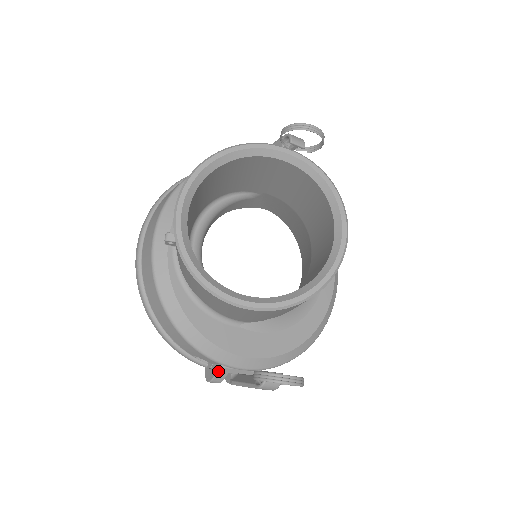
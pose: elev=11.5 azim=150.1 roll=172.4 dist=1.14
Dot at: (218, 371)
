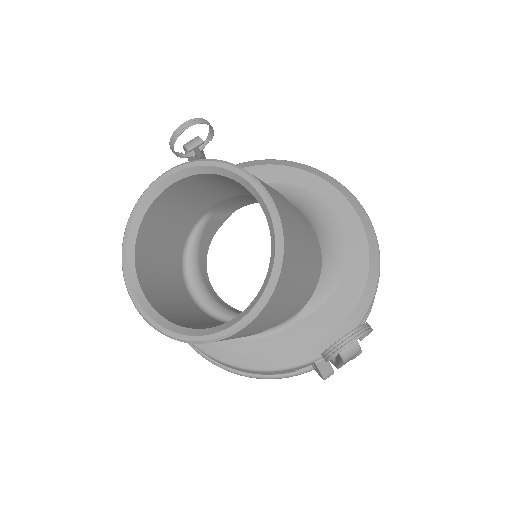
Dot at: (318, 368)
